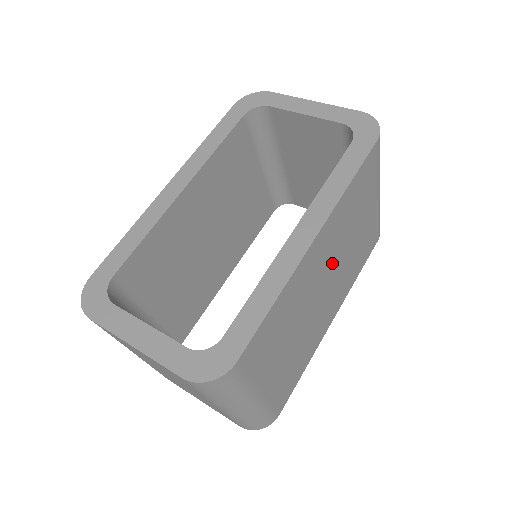
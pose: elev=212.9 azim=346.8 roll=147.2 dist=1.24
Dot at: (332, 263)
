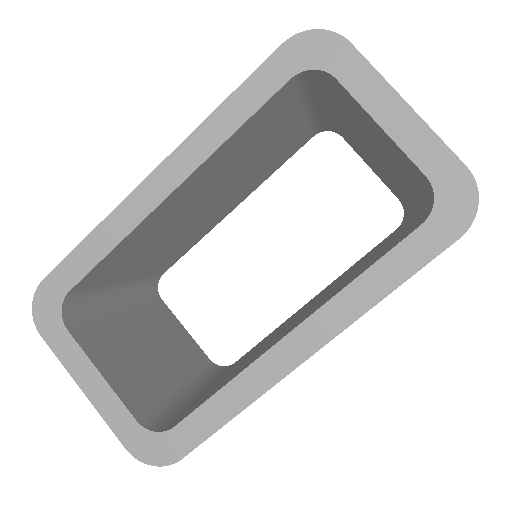
Dot at: occluded
